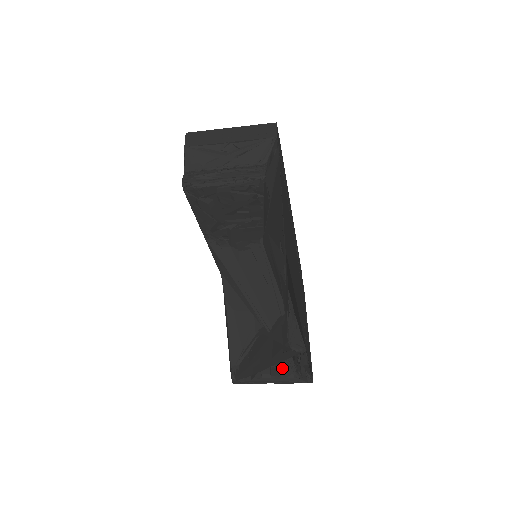
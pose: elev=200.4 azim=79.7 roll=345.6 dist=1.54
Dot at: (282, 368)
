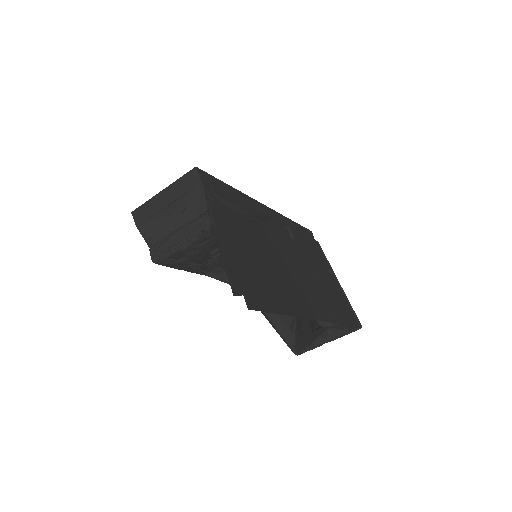
Dot at: occluded
